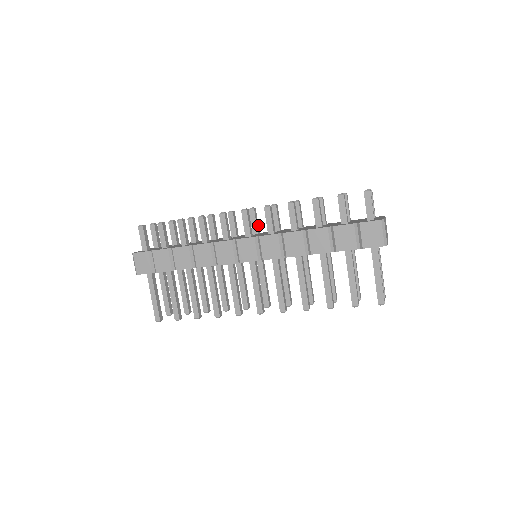
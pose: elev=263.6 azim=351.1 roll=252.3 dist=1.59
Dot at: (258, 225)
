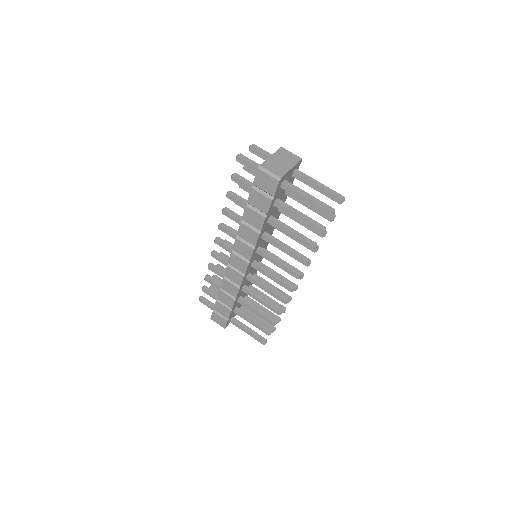
Dot at: occluded
